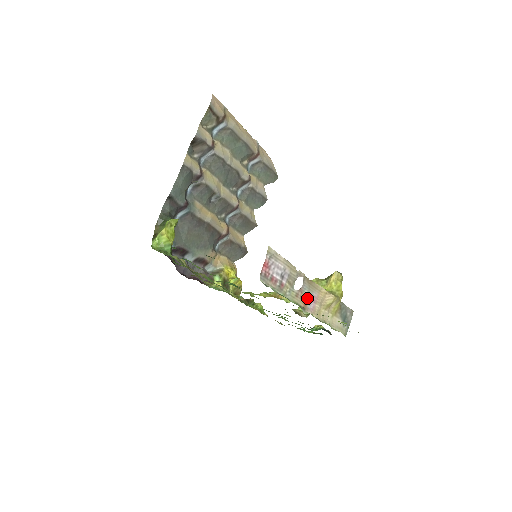
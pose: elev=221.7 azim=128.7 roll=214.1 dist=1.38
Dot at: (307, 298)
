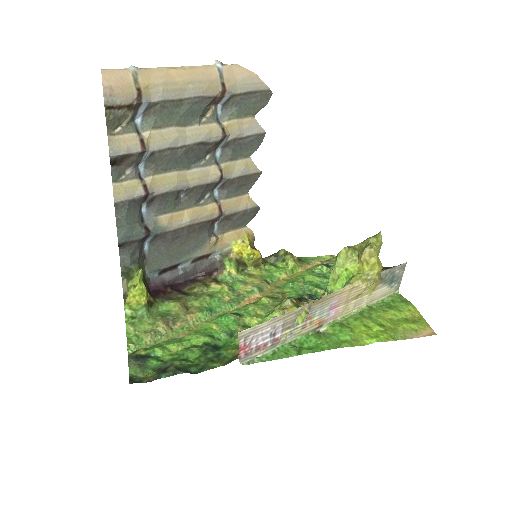
Dot at: (322, 315)
